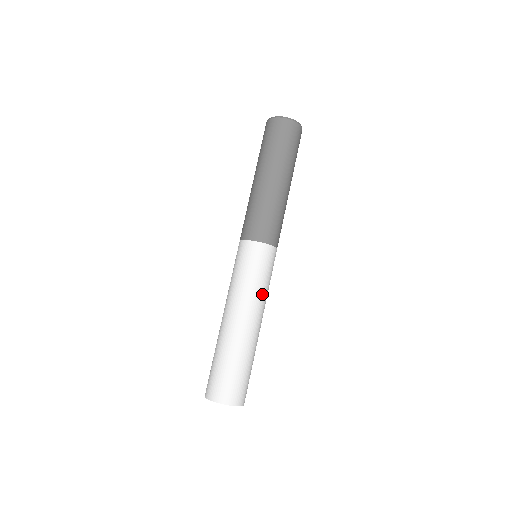
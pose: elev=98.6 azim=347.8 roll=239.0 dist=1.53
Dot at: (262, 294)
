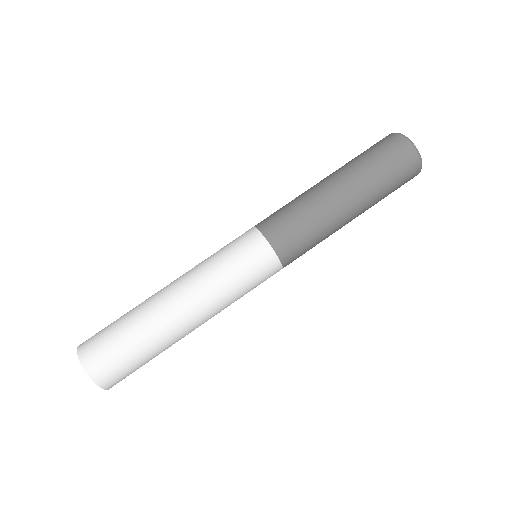
Dot at: (226, 300)
